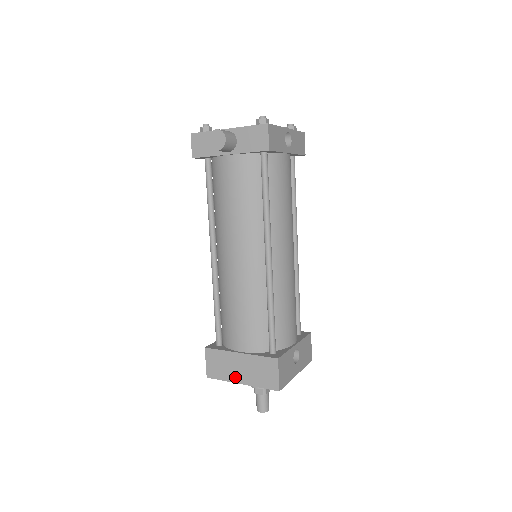
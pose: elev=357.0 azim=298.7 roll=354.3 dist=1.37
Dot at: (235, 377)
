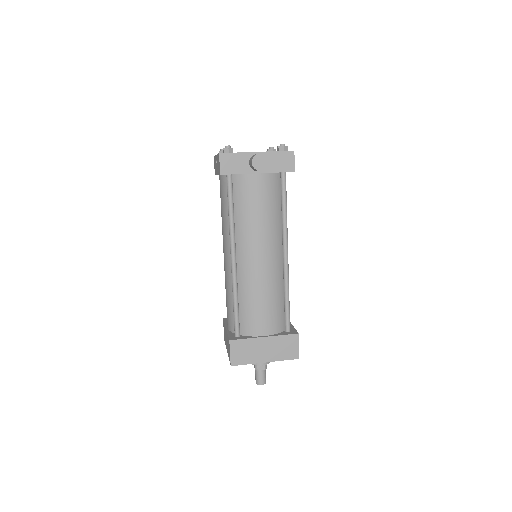
Dot at: (260, 358)
